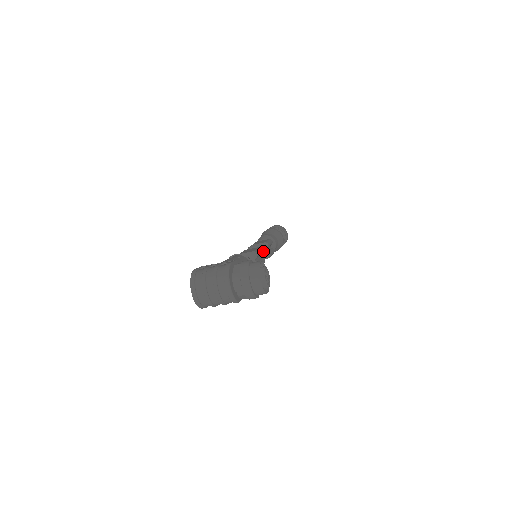
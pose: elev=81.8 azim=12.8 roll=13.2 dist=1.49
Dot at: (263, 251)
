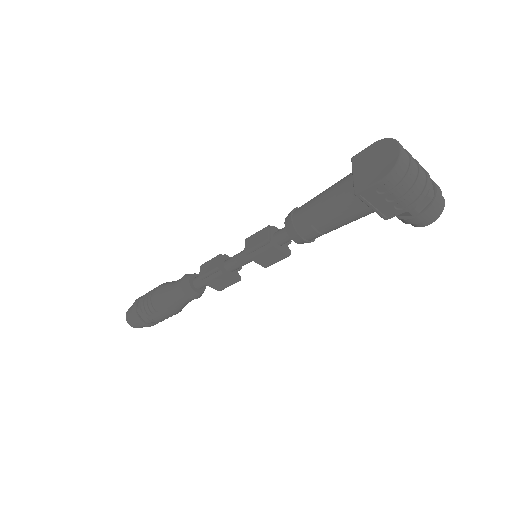
Dot at: occluded
